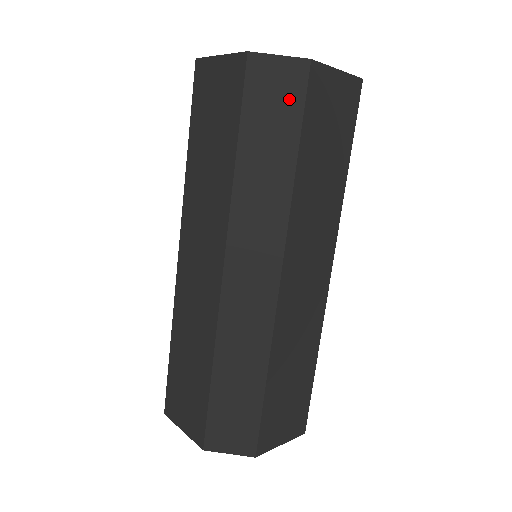
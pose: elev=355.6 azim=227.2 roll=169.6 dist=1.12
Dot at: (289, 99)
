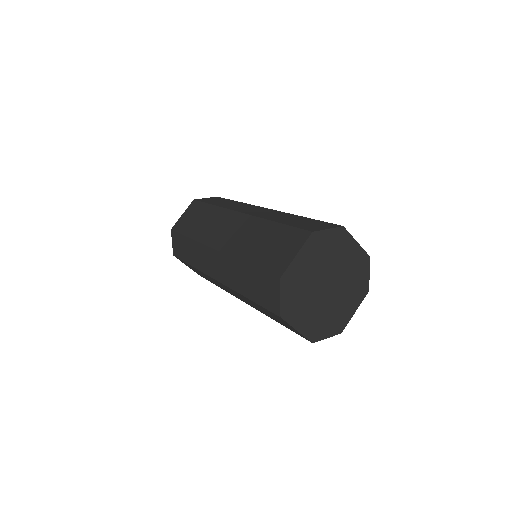
Dot at: (219, 199)
